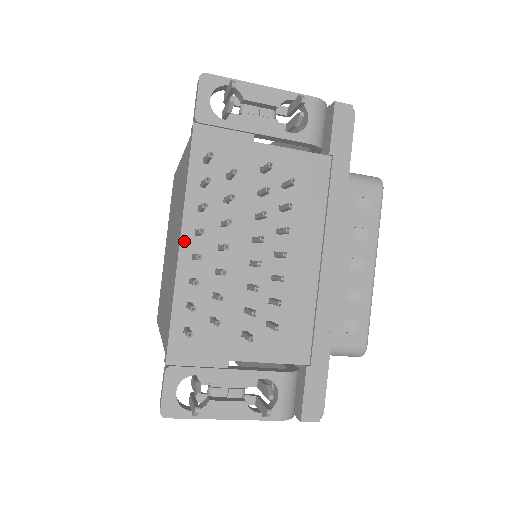
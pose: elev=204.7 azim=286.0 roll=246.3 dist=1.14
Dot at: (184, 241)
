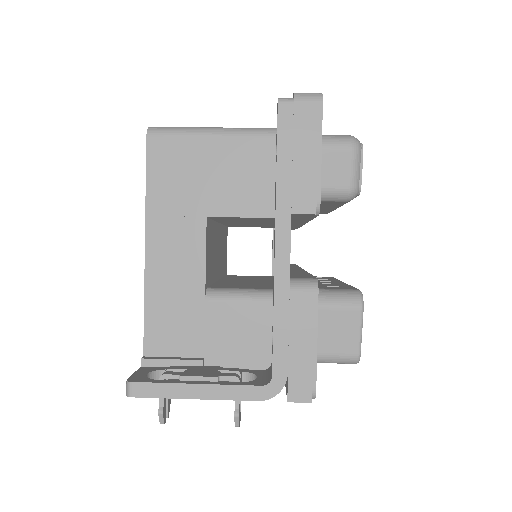
Dot at: occluded
